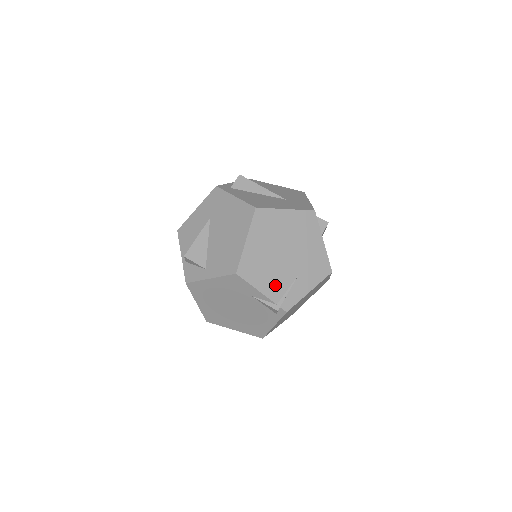
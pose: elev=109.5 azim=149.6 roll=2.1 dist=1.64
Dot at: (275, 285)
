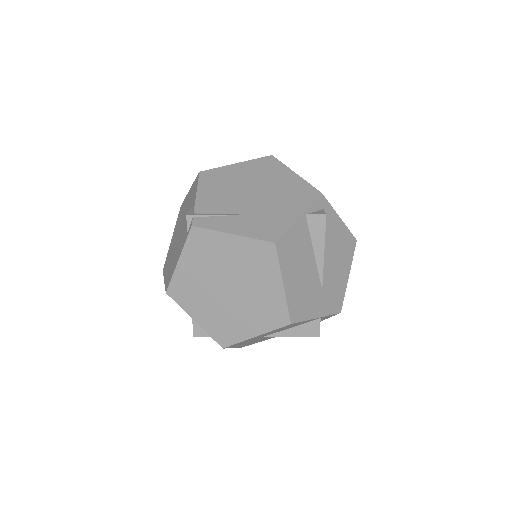
Dot at: (213, 202)
